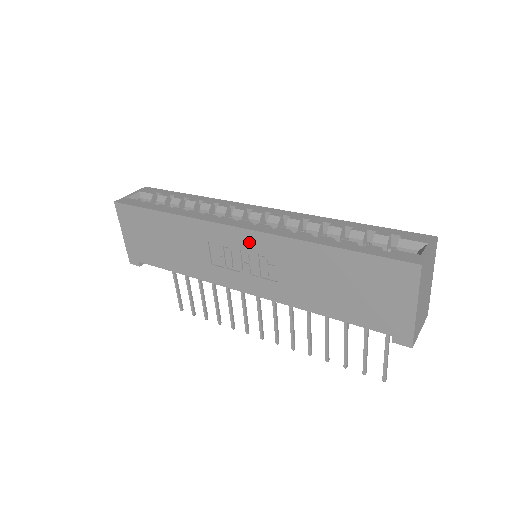
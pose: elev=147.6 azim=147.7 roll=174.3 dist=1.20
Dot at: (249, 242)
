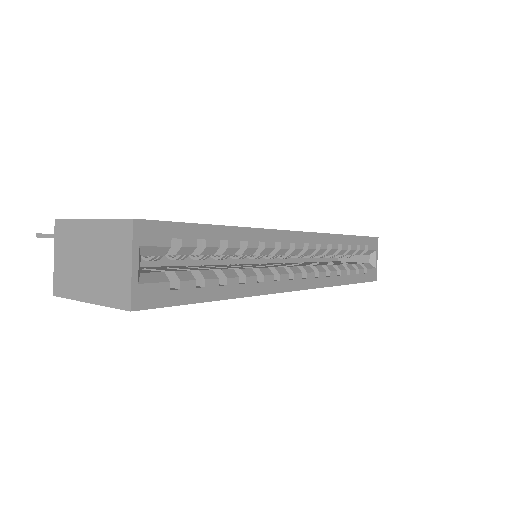
Dot at: occluded
